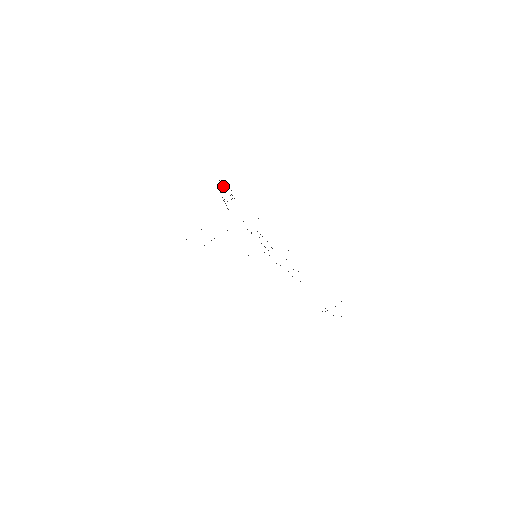
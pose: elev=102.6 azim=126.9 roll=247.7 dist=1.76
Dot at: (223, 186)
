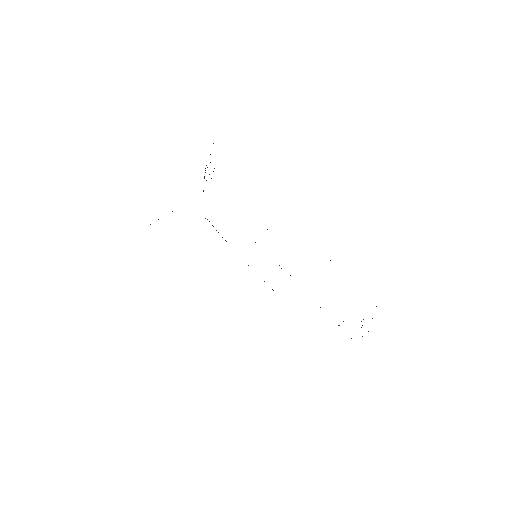
Dot at: occluded
